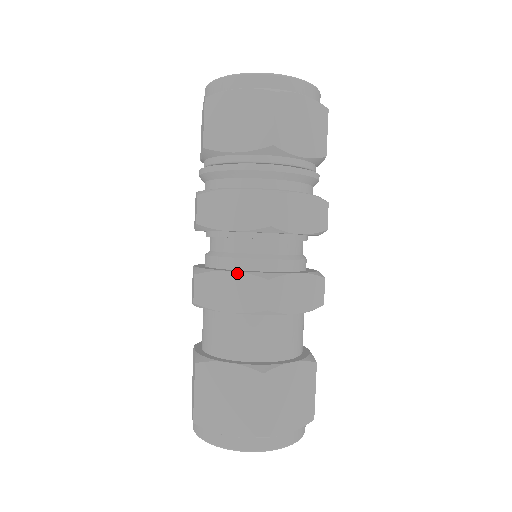
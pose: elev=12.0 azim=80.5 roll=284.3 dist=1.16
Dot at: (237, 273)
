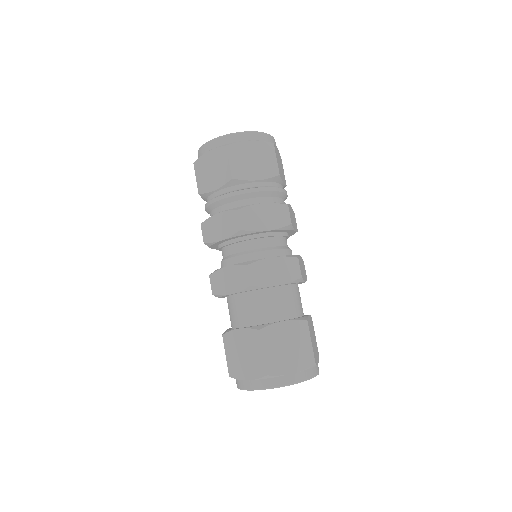
Dot at: (230, 267)
